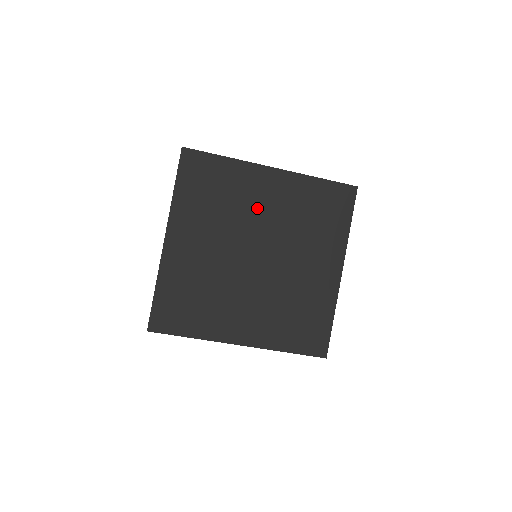
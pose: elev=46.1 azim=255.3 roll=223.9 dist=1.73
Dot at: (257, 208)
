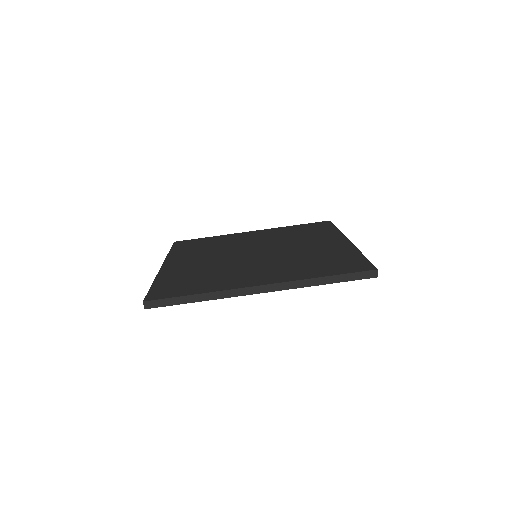
Dot at: (246, 242)
